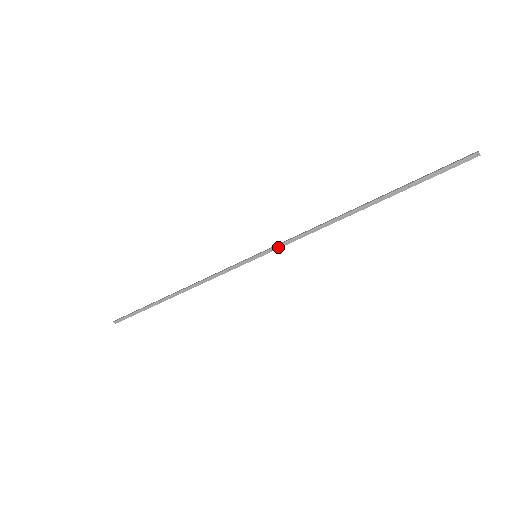
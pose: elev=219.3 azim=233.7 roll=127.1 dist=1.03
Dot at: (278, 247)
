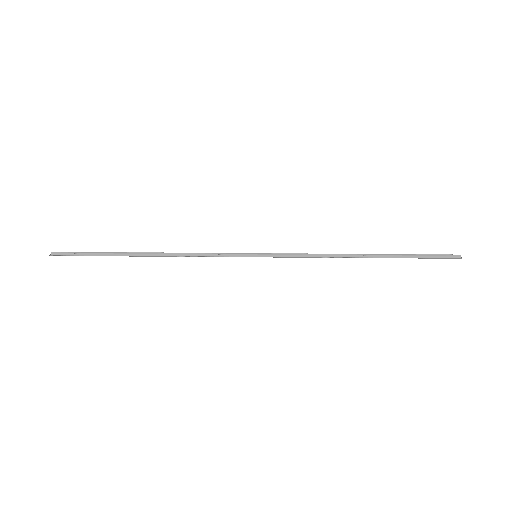
Dot at: (280, 257)
